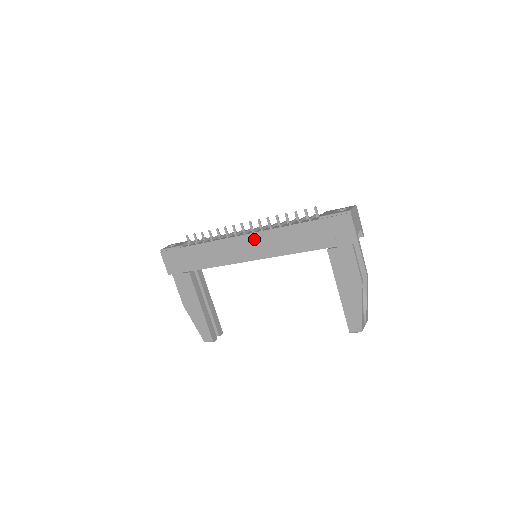
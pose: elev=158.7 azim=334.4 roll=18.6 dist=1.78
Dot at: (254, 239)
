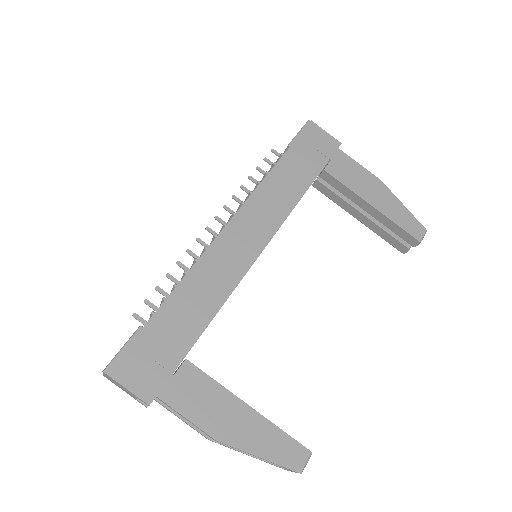
Dot at: (244, 219)
